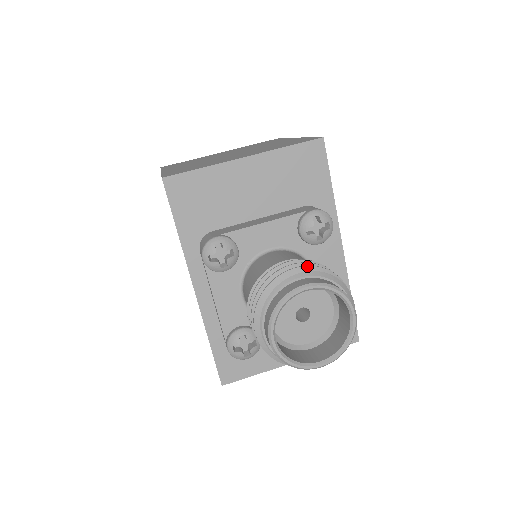
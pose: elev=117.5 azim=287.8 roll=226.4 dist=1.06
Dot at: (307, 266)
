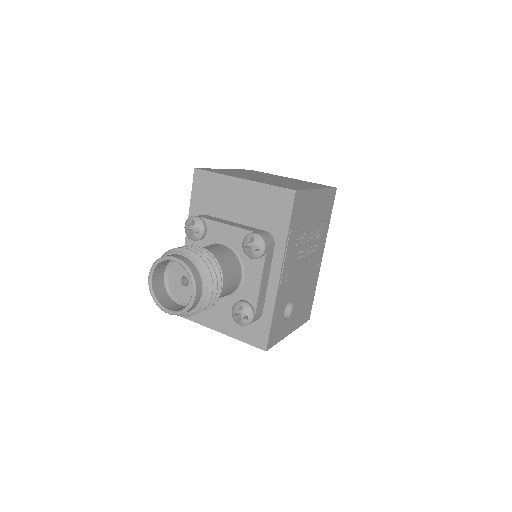
Dot at: (194, 252)
